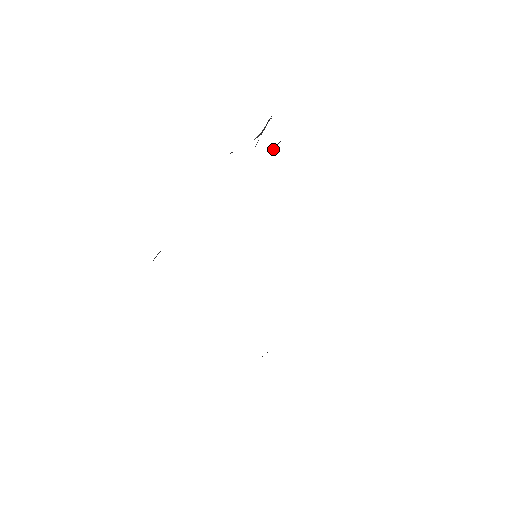
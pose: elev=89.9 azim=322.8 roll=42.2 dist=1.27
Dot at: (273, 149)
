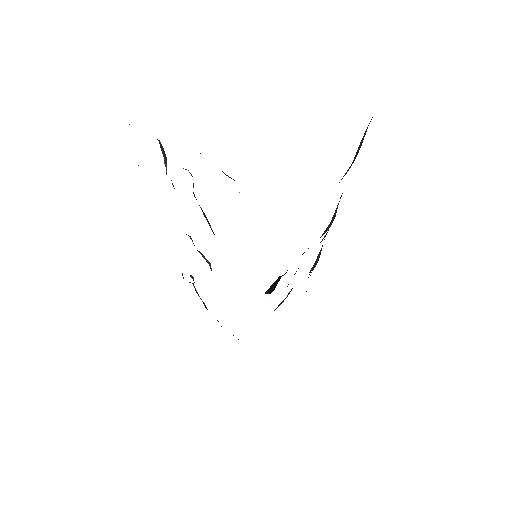
Dot at: (193, 184)
